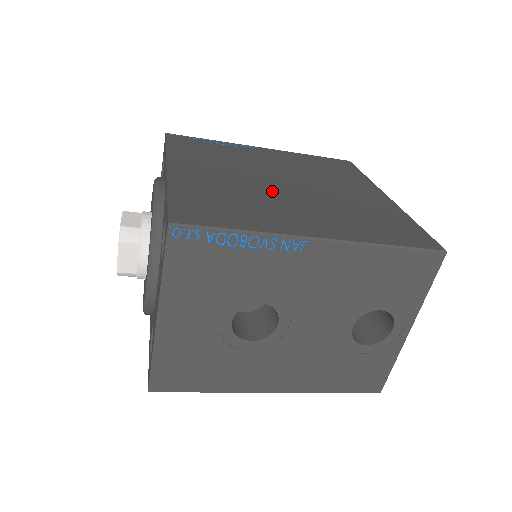
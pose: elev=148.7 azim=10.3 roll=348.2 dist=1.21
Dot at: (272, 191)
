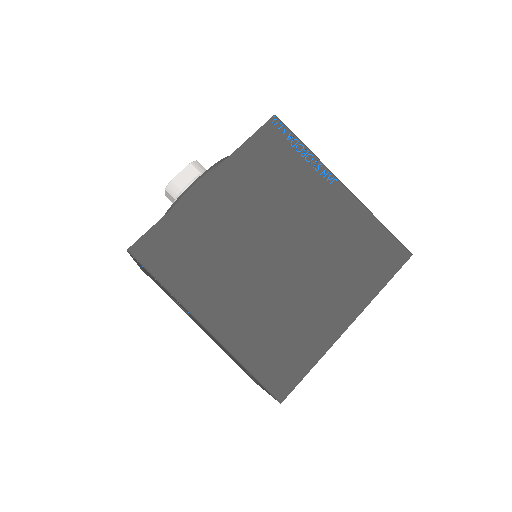
Dot at: (249, 257)
